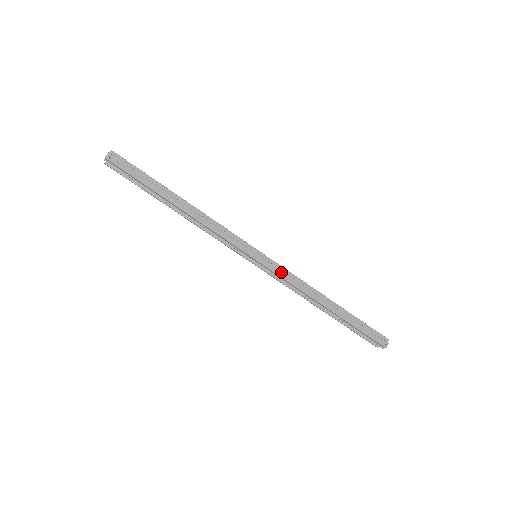
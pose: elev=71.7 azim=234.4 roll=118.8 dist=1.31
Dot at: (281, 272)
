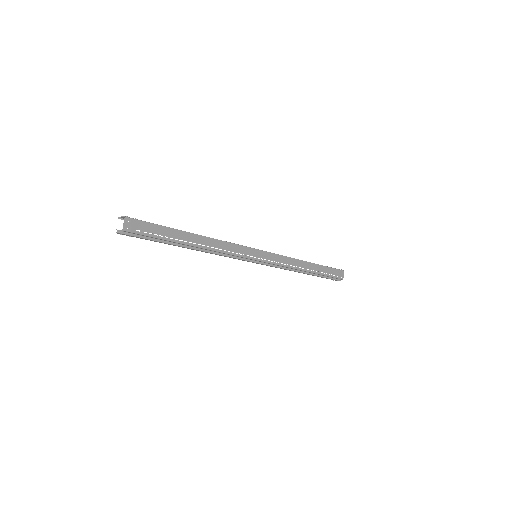
Dot at: (271, 266)
